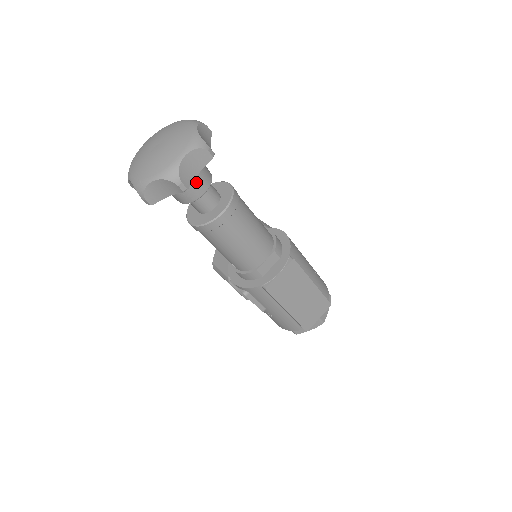
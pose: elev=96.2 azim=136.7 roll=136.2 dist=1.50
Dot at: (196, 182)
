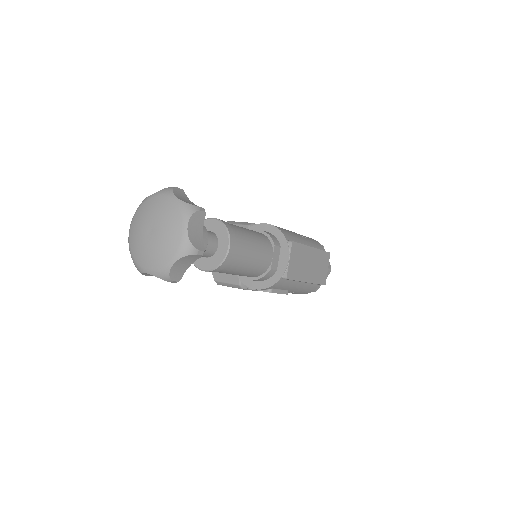
Dot at: occluded
